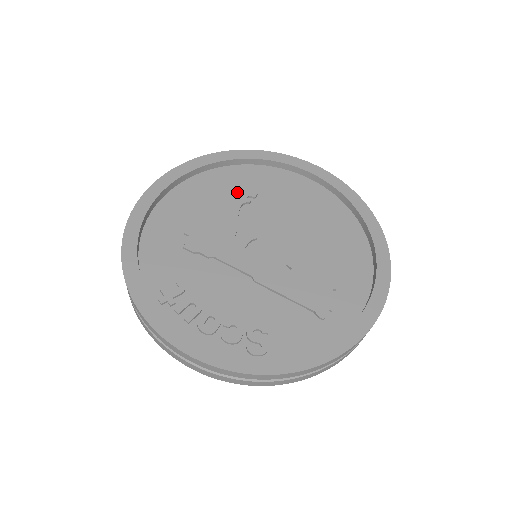
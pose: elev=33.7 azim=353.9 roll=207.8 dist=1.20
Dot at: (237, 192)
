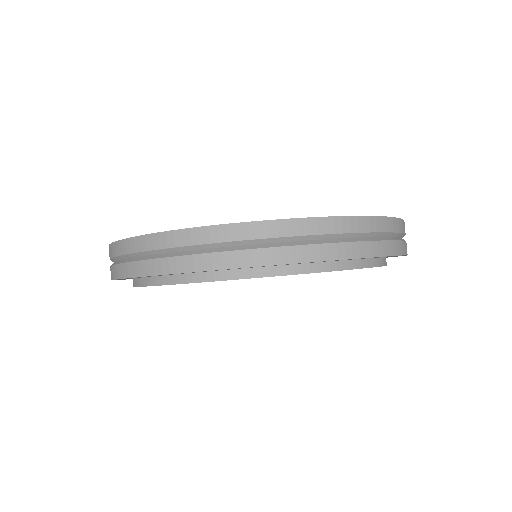
Dot at: occluded
